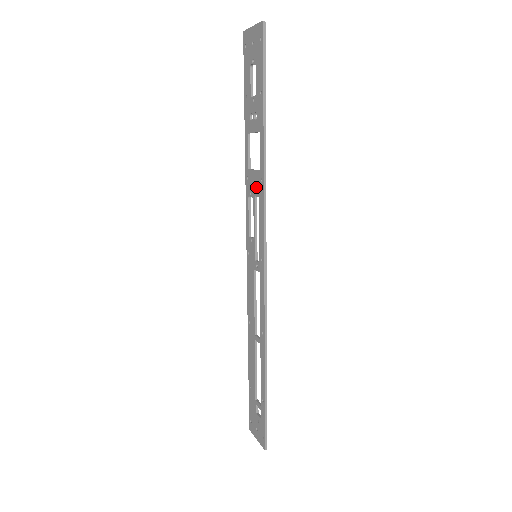
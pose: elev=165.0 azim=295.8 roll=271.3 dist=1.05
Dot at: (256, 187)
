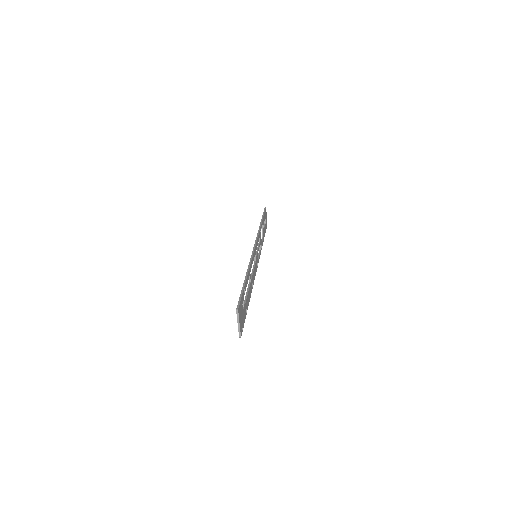
Dot at: occluded
